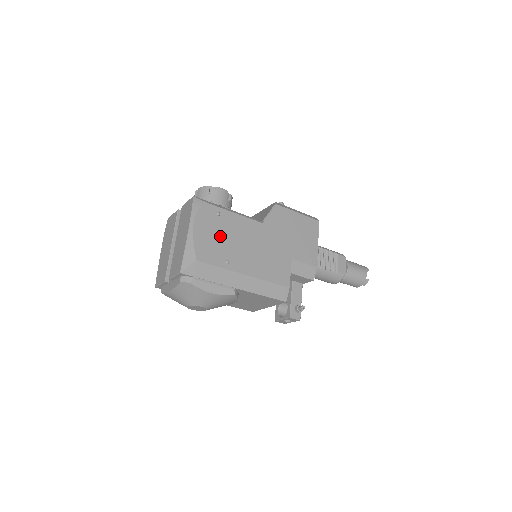
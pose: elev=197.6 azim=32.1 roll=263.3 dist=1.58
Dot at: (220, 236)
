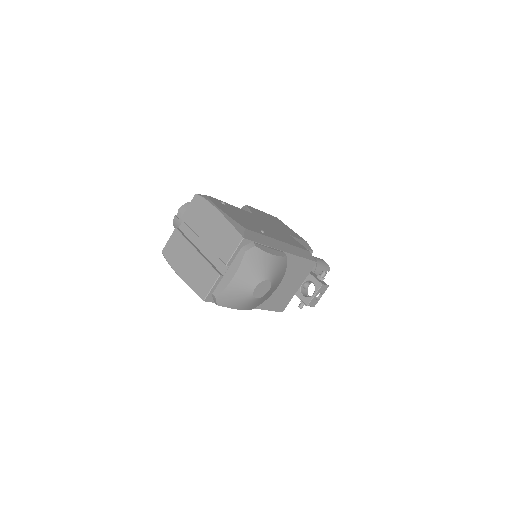
Dot at: (240, 216)
